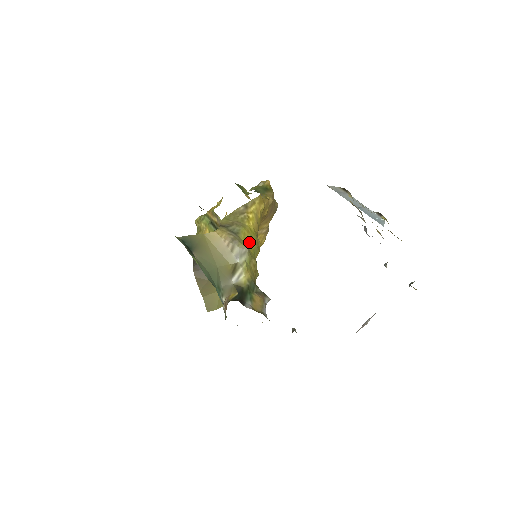
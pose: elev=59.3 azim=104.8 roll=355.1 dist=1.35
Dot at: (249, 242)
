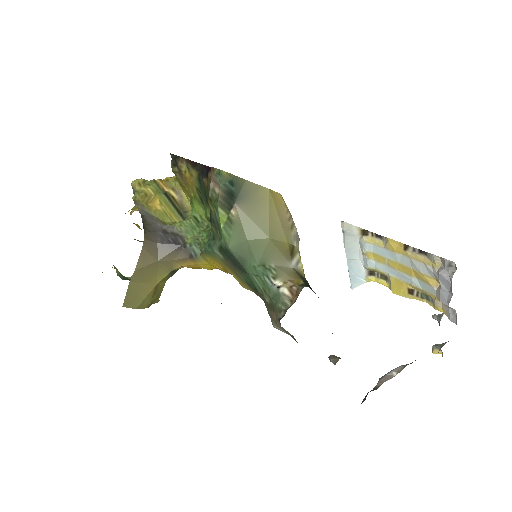
Dot at: occluded
